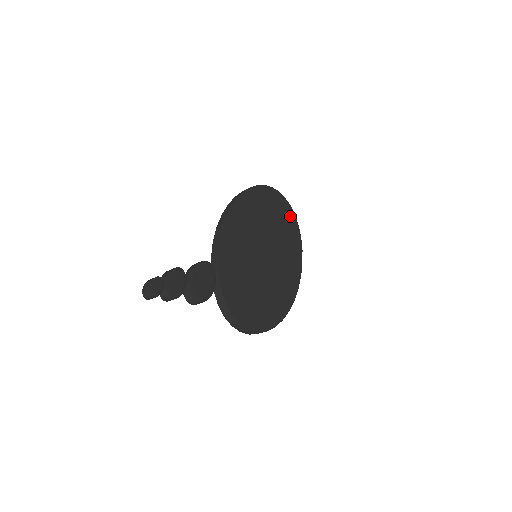
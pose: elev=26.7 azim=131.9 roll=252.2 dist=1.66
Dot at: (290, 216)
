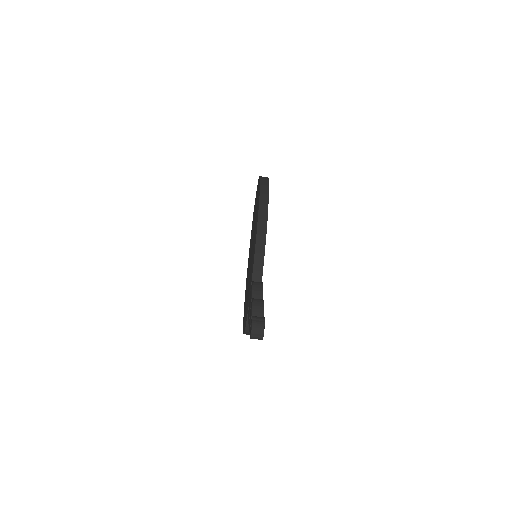
Dot at: occluded
